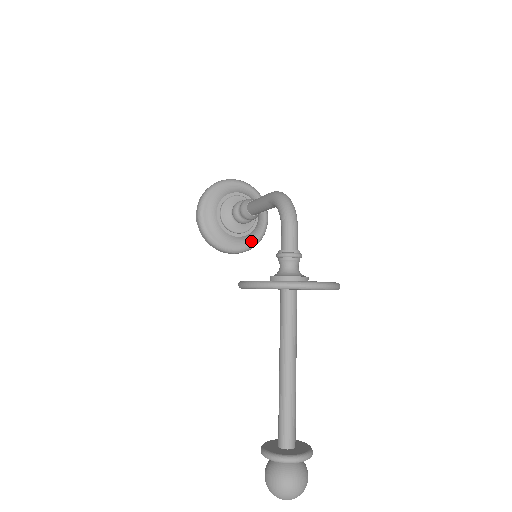
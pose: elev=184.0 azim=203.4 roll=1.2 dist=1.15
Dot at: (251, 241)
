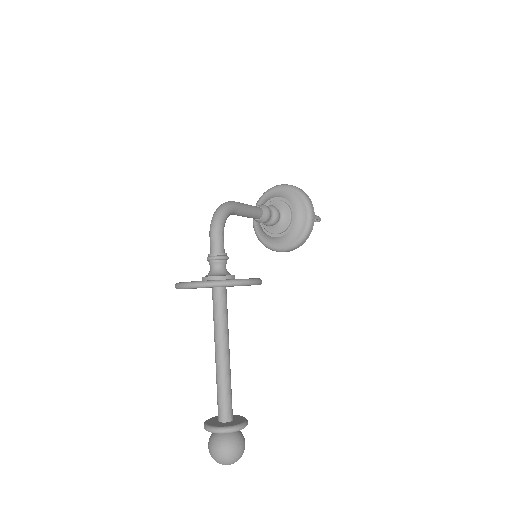
Dot at: (295, 238)
